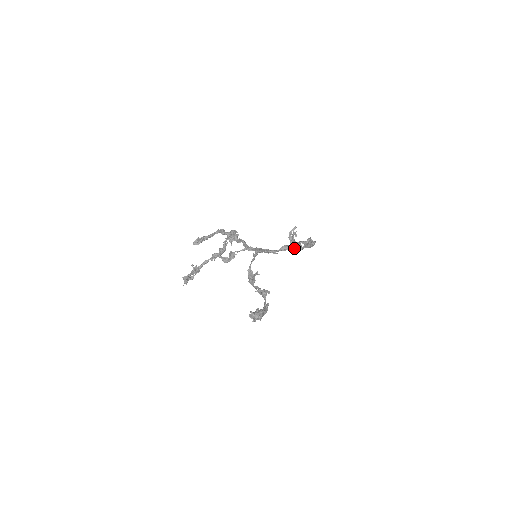
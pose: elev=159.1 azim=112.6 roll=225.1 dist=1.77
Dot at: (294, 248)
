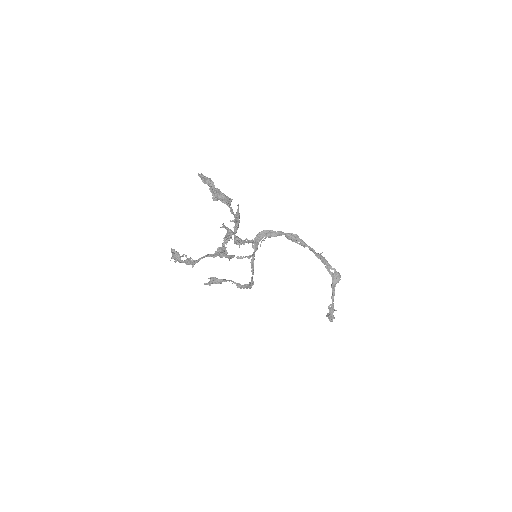
Dot at: (293, 237)
